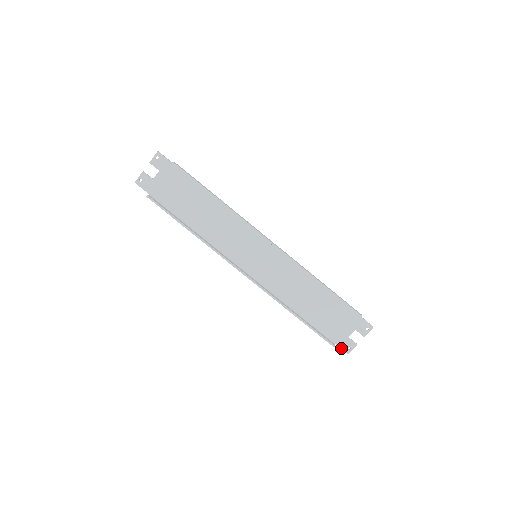
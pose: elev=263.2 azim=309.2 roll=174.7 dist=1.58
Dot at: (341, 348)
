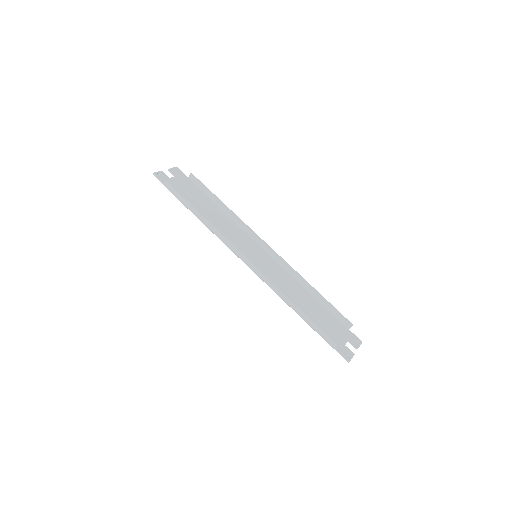
Dot at: (342, 354)
